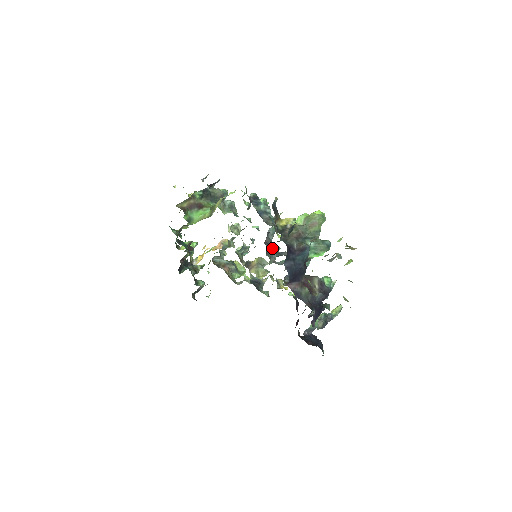
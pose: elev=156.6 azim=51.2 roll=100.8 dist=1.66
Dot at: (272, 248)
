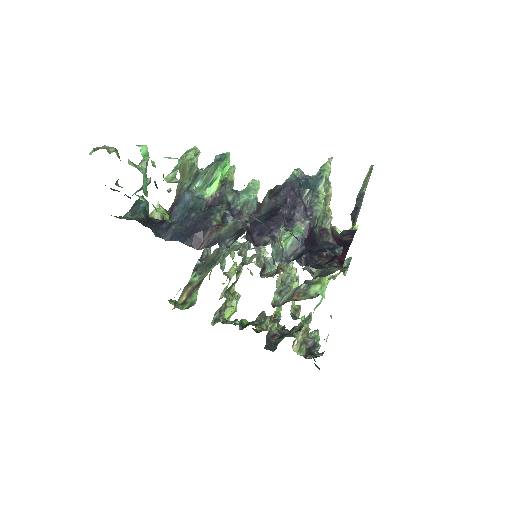
Dot at: occluded
